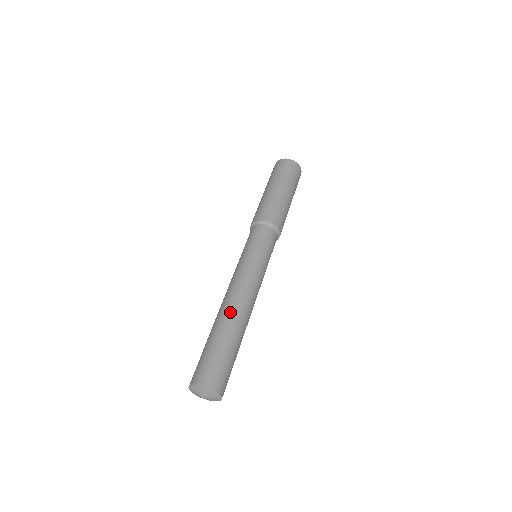
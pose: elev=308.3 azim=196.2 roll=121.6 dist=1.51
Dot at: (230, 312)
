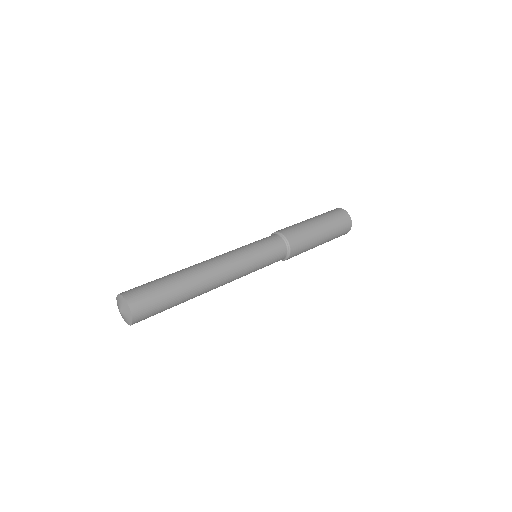
Dot at: occluded
